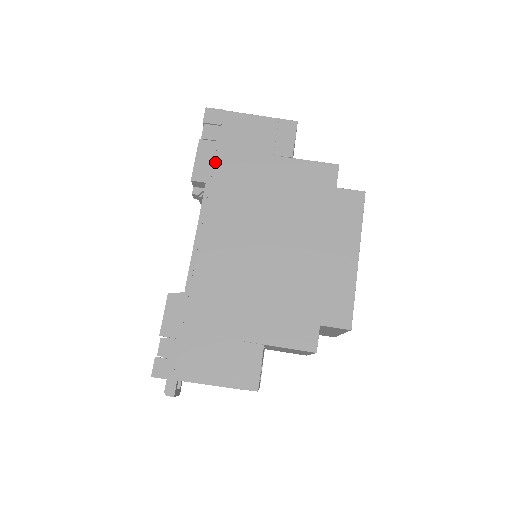
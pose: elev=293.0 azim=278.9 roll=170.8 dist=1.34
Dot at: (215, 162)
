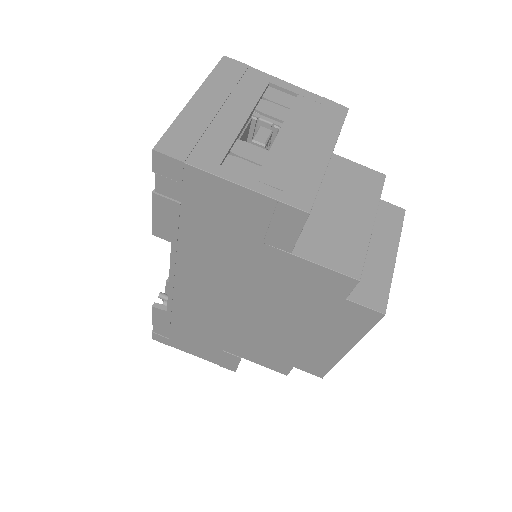
Dot at: (180, 226)
